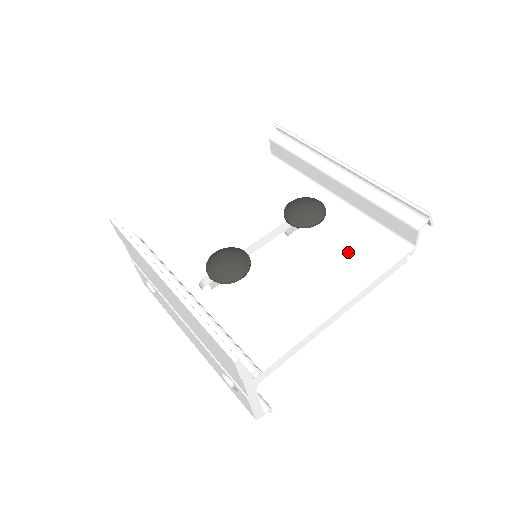
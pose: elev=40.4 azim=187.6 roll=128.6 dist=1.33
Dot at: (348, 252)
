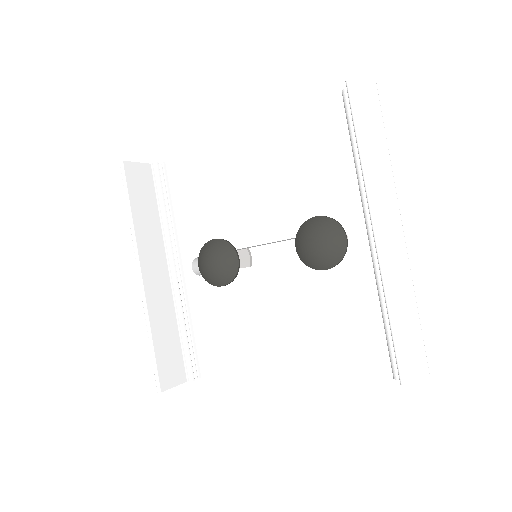
Dot at: (331, 323)
